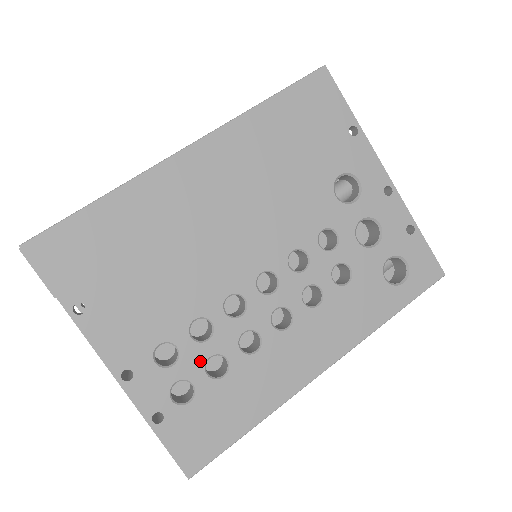
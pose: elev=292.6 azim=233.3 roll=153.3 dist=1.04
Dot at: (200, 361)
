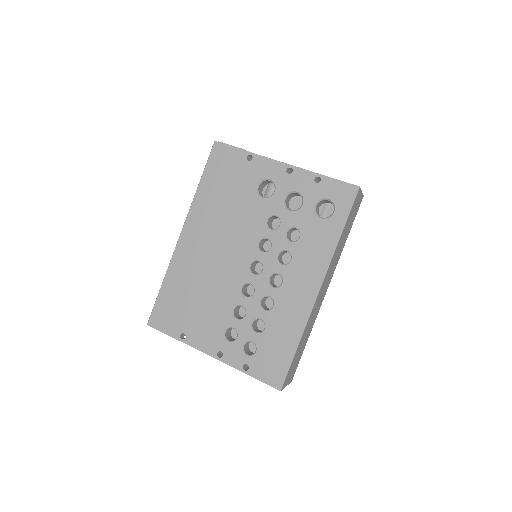
Dot at: (248, 328)
